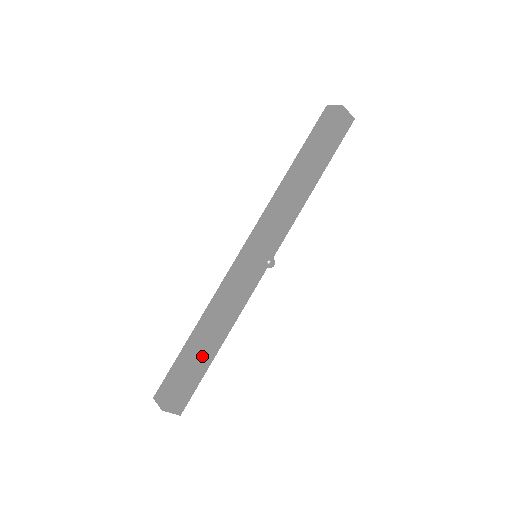
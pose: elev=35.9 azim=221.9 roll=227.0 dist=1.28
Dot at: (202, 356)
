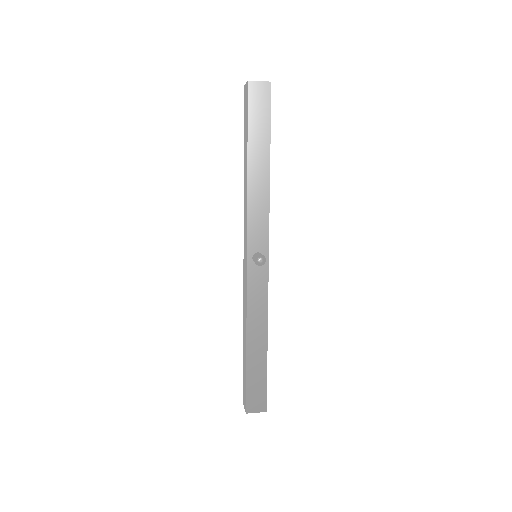
Dot at: (254, 359)
